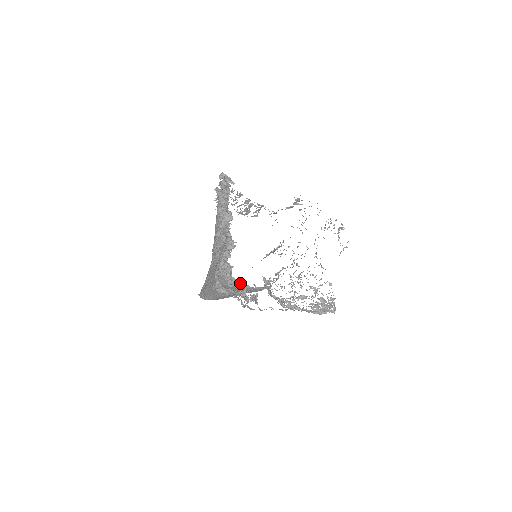
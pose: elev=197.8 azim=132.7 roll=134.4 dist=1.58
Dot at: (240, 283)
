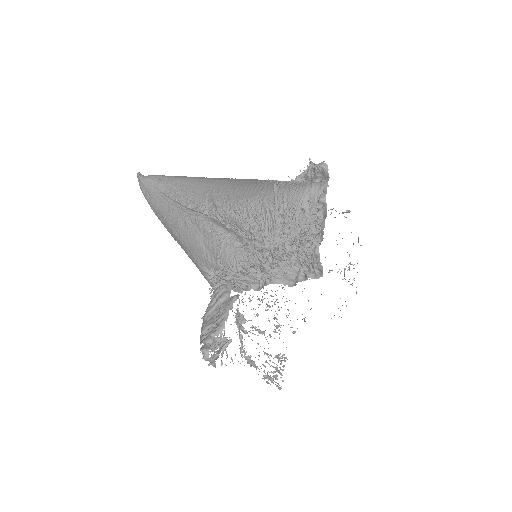
Dot at: occluded
